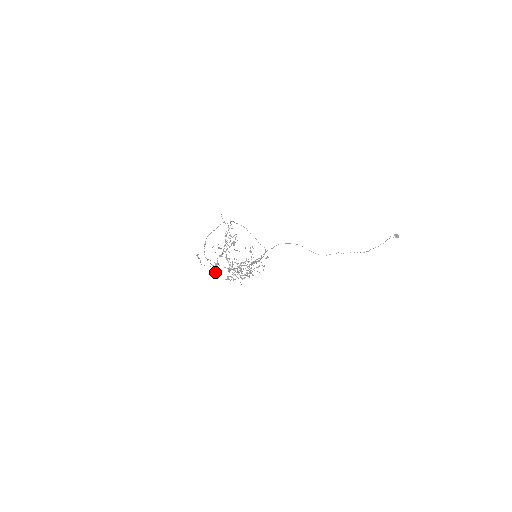
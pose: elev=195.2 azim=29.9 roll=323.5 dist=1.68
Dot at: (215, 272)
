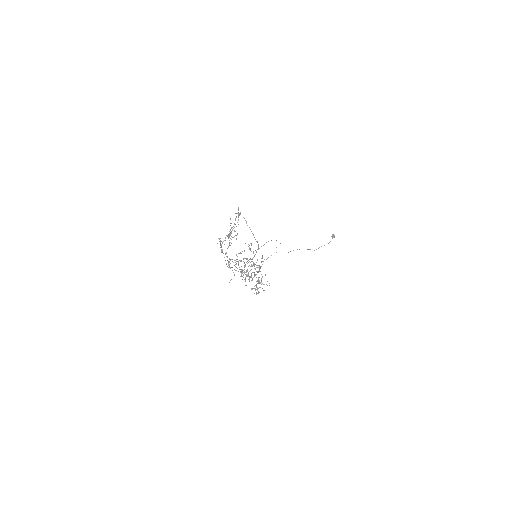
Dot at: occluded
